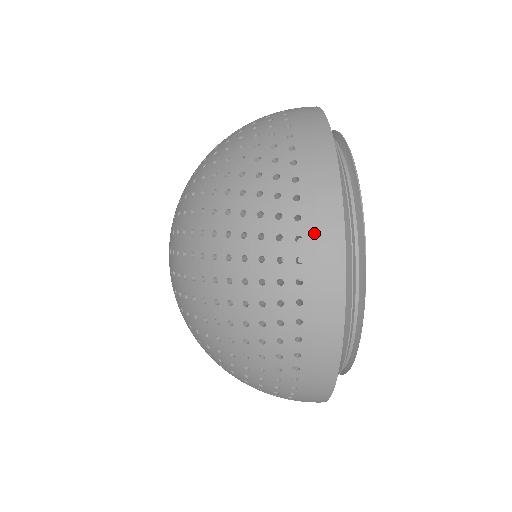
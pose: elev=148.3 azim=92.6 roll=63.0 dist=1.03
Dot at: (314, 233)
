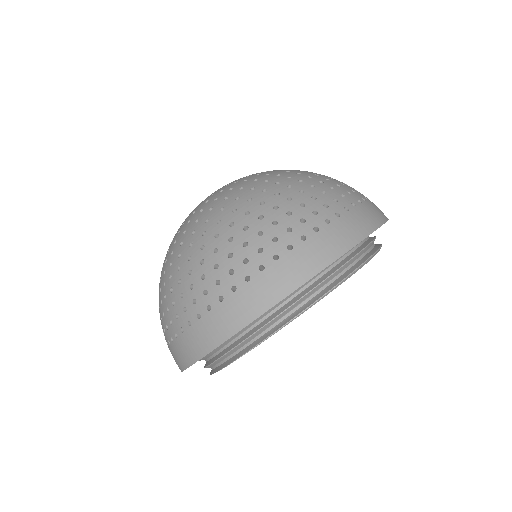
Dot at: (197, 332)
